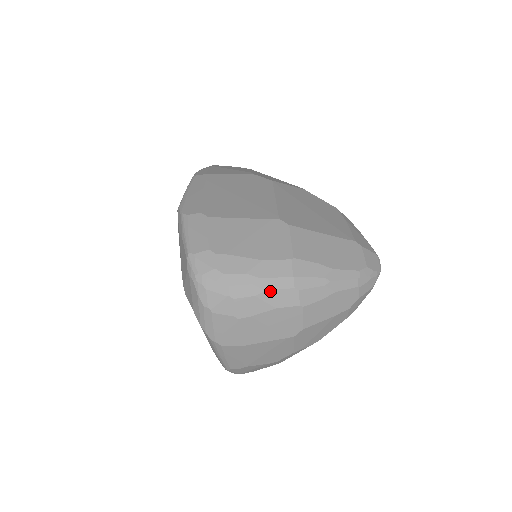
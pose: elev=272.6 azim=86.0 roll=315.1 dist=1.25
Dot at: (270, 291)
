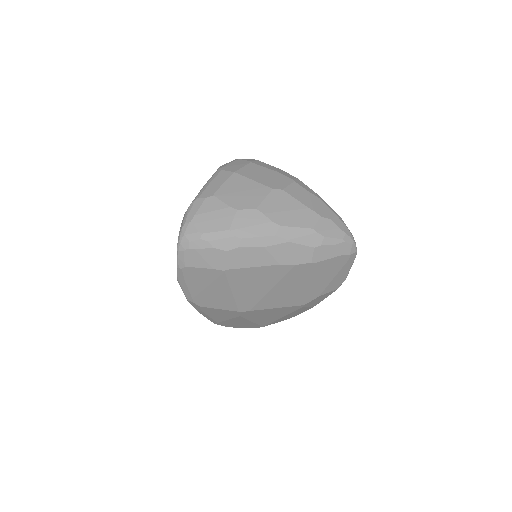
Dot at: (281, 170)
